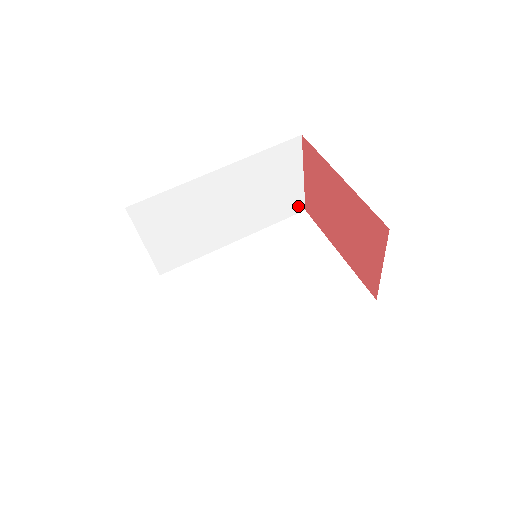
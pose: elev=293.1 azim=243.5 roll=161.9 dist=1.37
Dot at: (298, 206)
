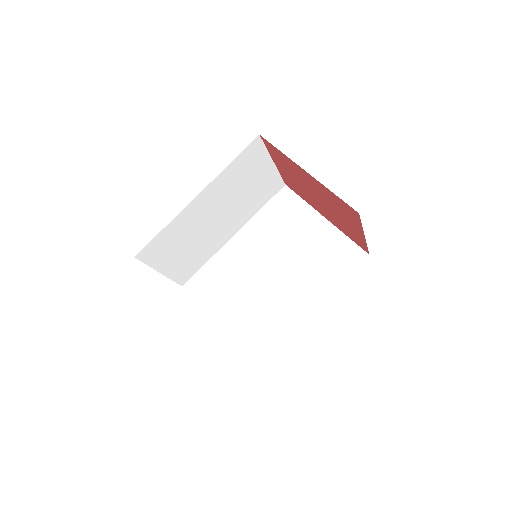
Dot at: (278, 185)
